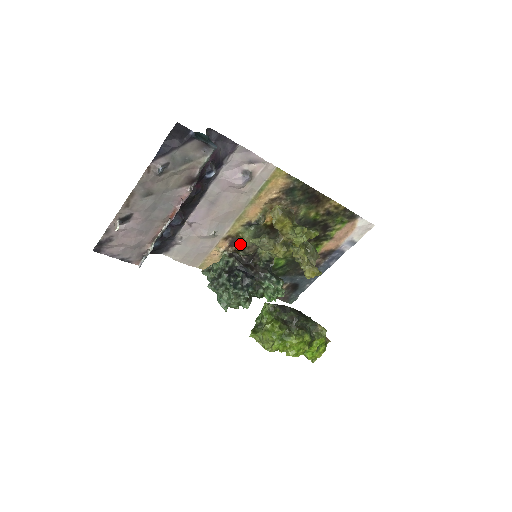
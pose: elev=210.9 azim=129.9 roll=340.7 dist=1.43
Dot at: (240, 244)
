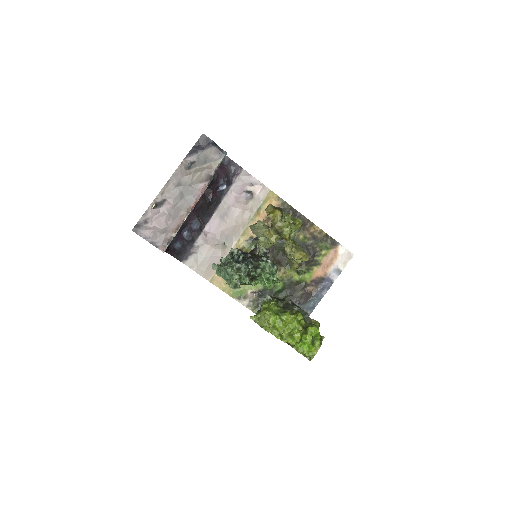
Dot at: occluded
